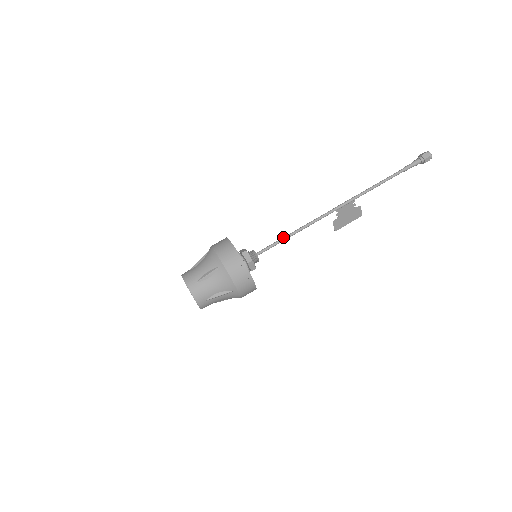
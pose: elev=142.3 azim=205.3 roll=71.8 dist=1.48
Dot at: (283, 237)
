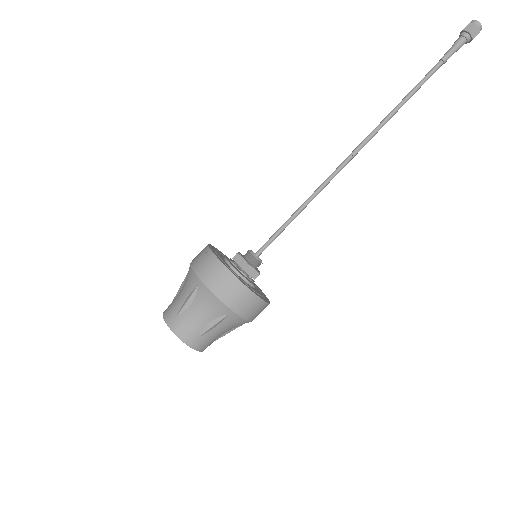
Dot at: (288, 220)
